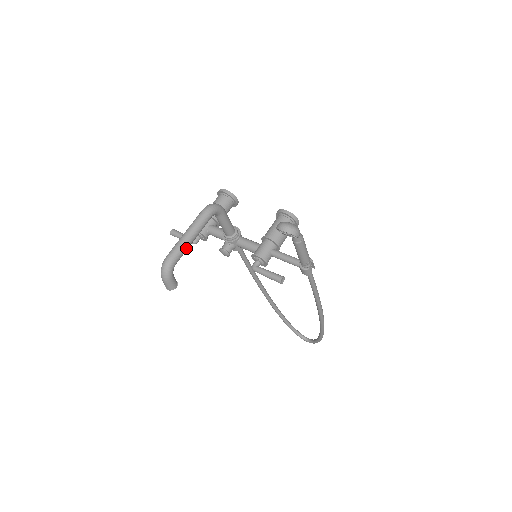
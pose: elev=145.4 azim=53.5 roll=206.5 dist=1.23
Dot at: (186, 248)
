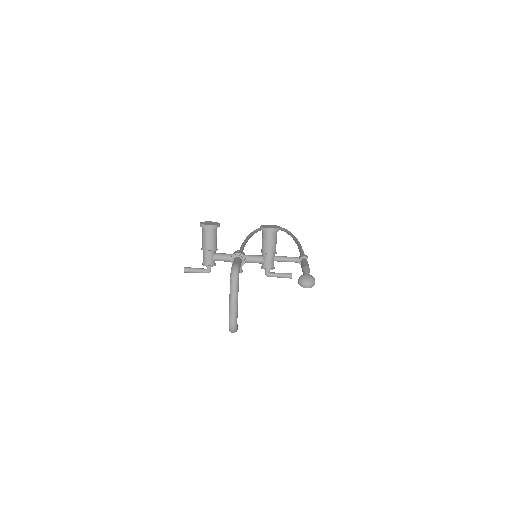
Dot at: (237, 311)
